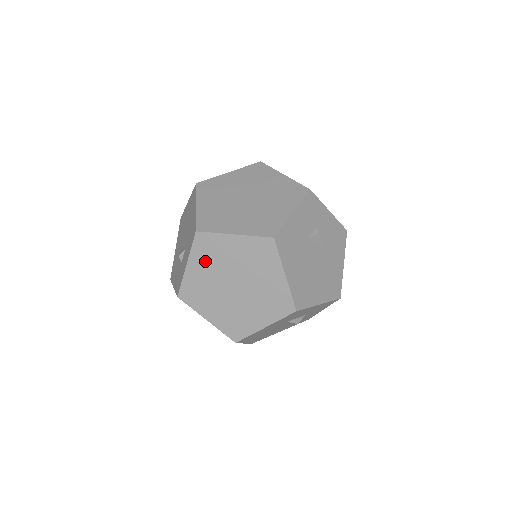
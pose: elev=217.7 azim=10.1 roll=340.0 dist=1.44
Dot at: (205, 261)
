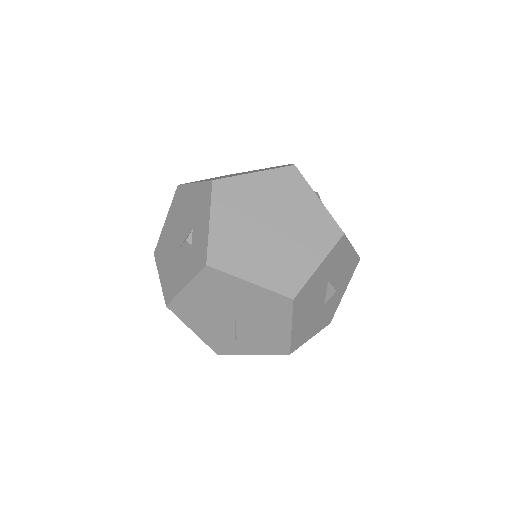
Dot at: (230, 210)
